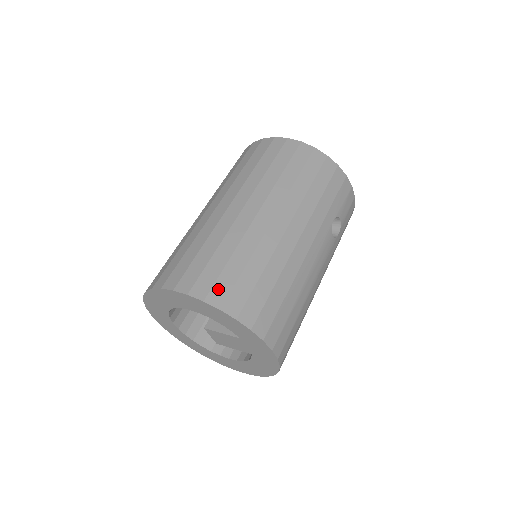
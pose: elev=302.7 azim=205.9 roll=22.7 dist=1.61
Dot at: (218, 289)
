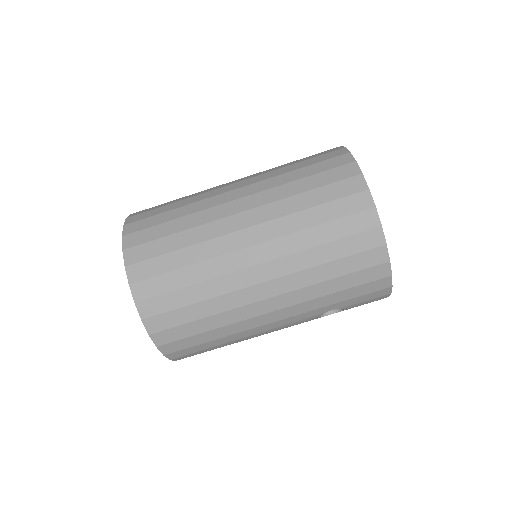
Dot at: (154, 303)
